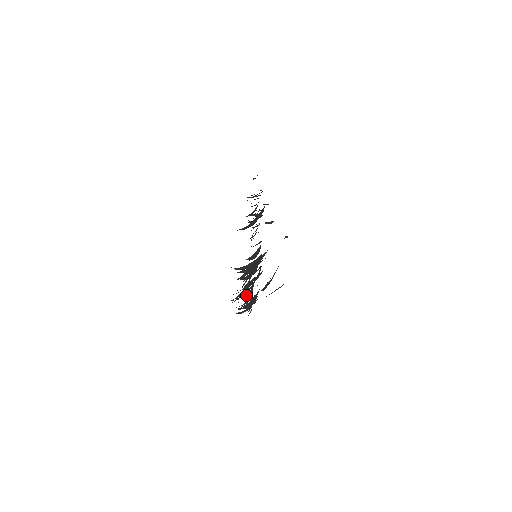
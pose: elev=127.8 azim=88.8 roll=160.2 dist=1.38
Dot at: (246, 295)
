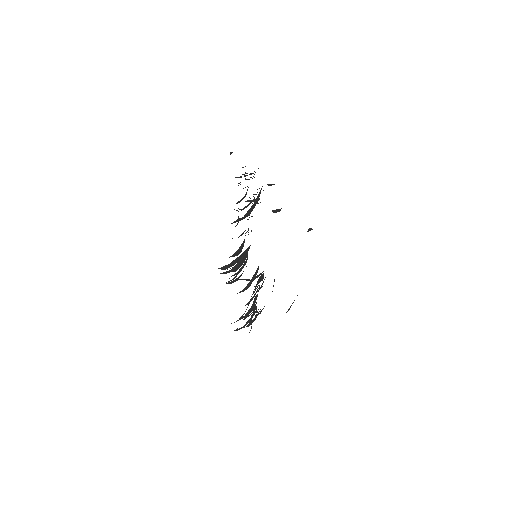
Dot at: occluded
